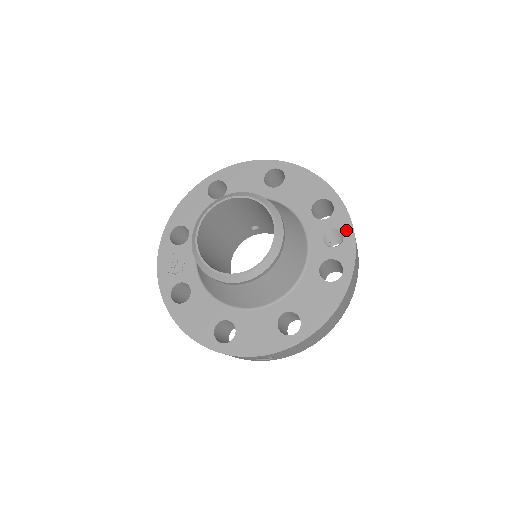
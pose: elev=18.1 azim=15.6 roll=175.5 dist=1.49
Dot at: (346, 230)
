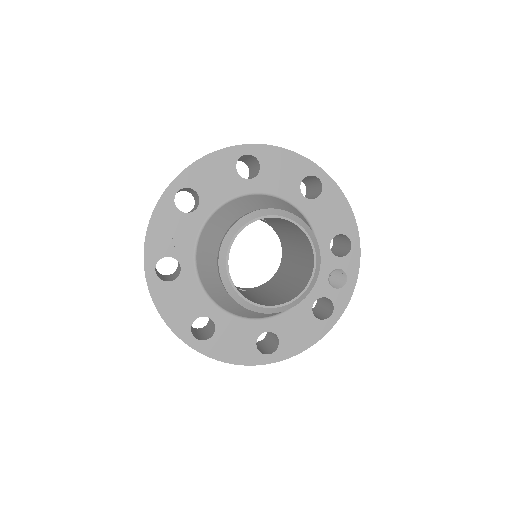
Dot at: (351, 276)
